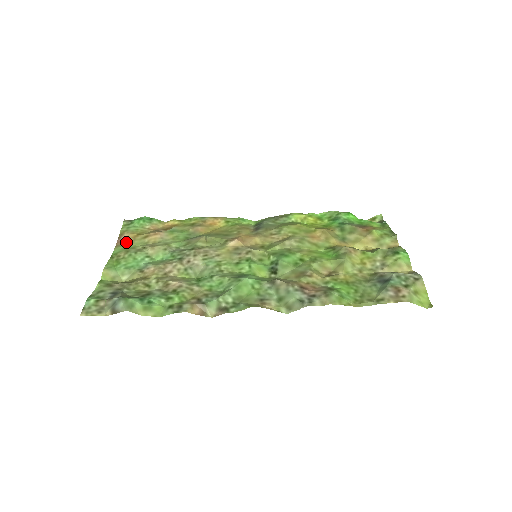
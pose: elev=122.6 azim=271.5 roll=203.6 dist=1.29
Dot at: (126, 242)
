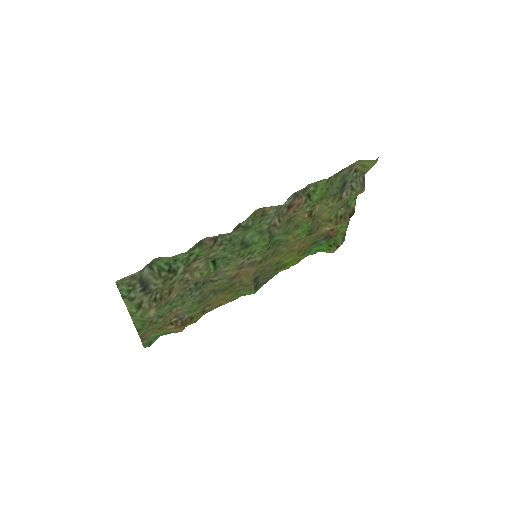
Dot at: (149, 331)
